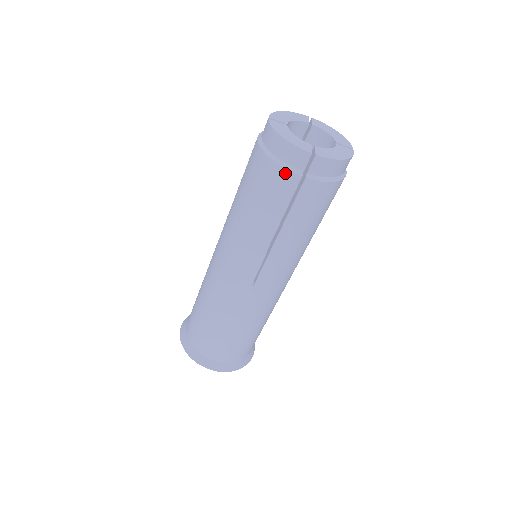
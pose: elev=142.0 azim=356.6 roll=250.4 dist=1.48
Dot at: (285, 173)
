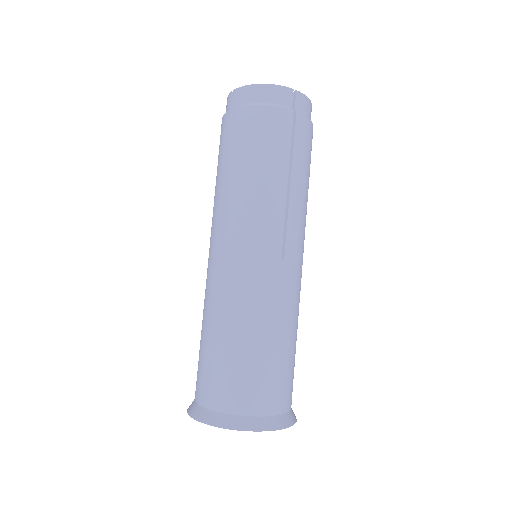
Dot at: (222, 121)
